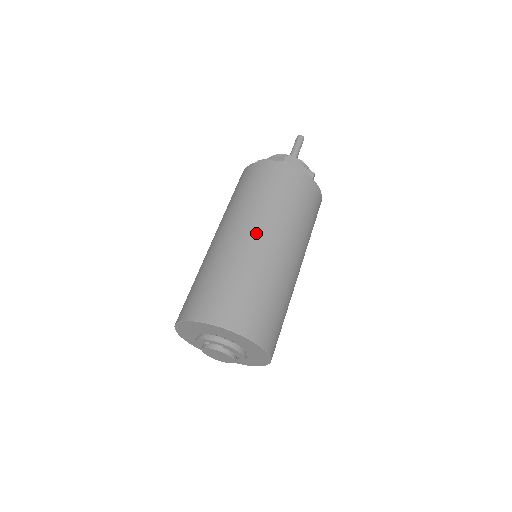
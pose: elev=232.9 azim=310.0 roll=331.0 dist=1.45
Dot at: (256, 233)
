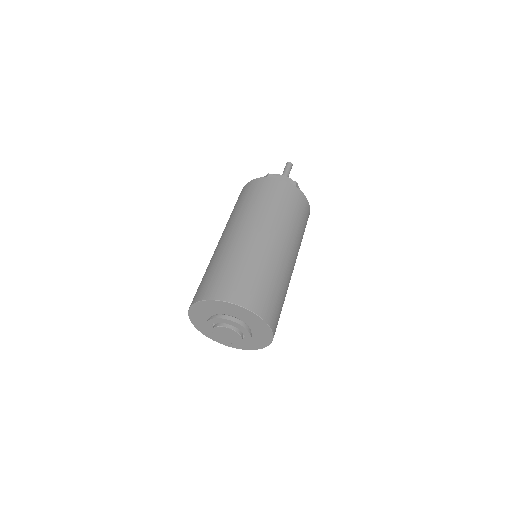
Dot at: (242, 229)
